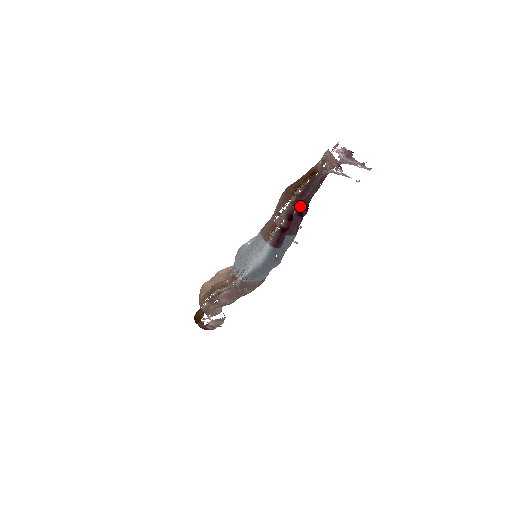
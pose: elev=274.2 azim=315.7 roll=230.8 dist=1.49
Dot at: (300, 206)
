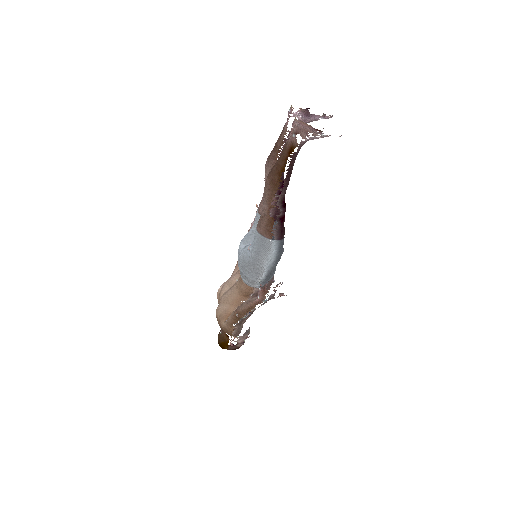
Dot at: (278, 187)
